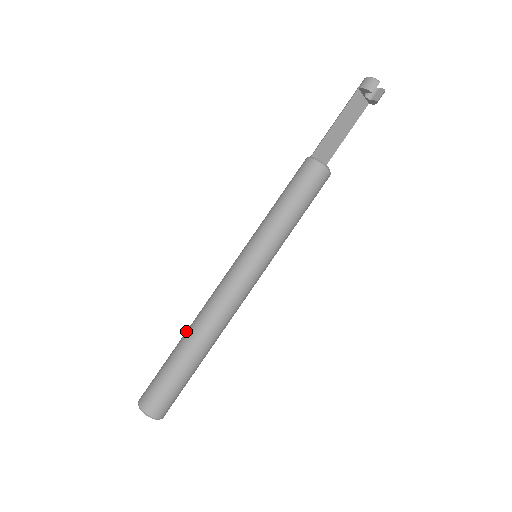
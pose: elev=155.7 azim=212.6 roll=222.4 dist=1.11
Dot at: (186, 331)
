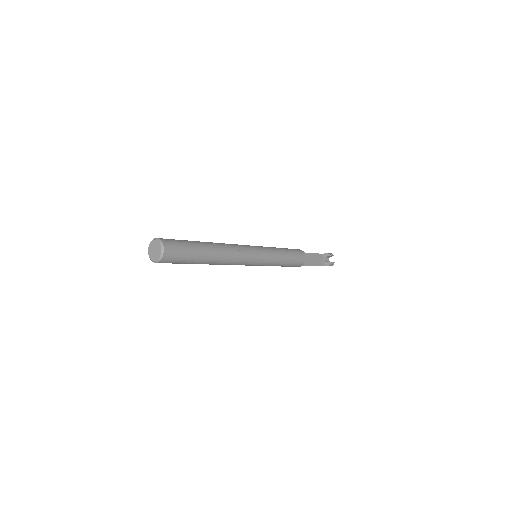
Dot at: occluded
